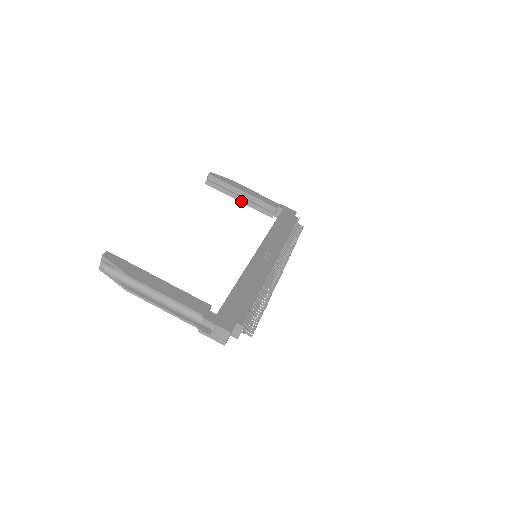
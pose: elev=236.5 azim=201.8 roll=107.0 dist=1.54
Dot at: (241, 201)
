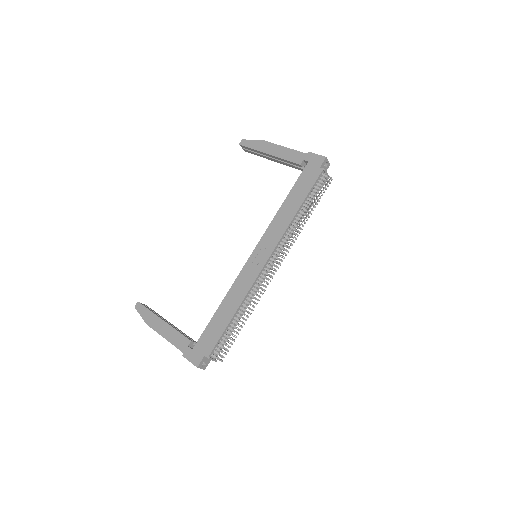
Dot at: (275, 161)
